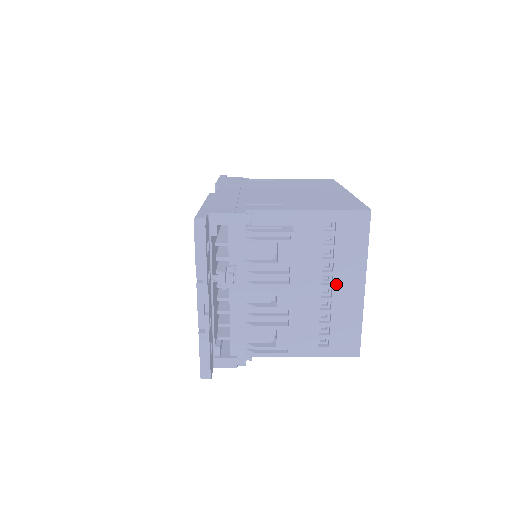
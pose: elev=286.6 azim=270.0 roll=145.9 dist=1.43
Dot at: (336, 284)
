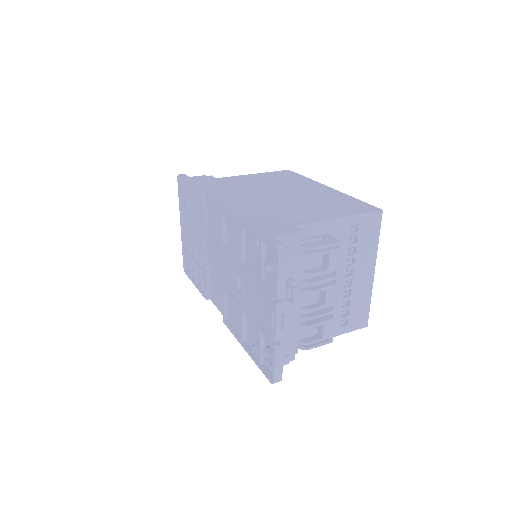
Dot at: (355, 274)
